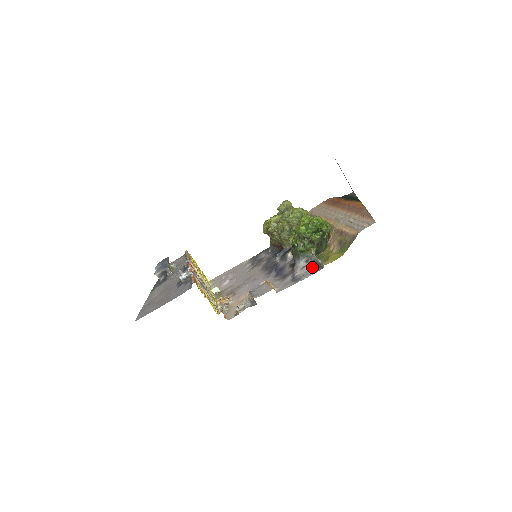
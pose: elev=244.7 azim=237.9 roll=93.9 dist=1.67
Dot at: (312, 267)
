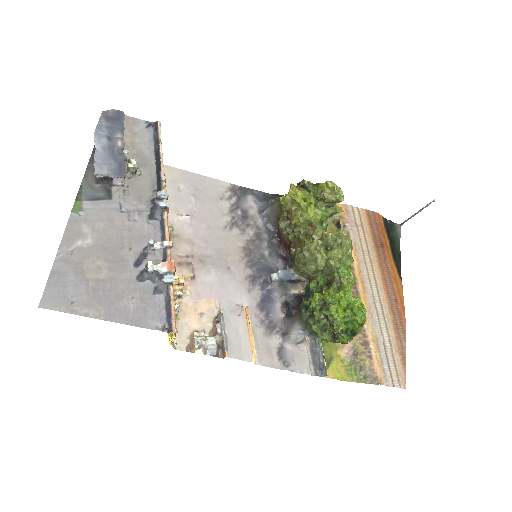
Dot at: (309, 354)
